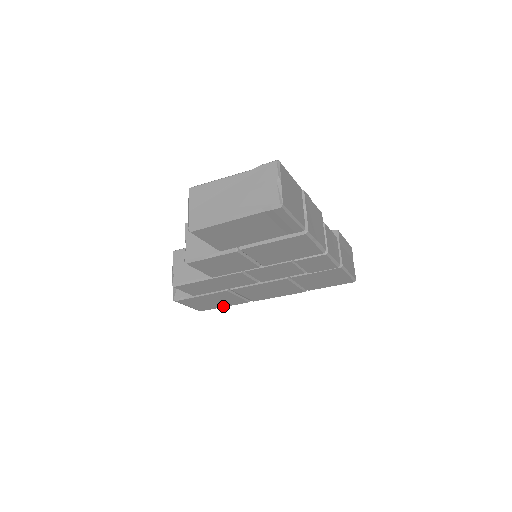
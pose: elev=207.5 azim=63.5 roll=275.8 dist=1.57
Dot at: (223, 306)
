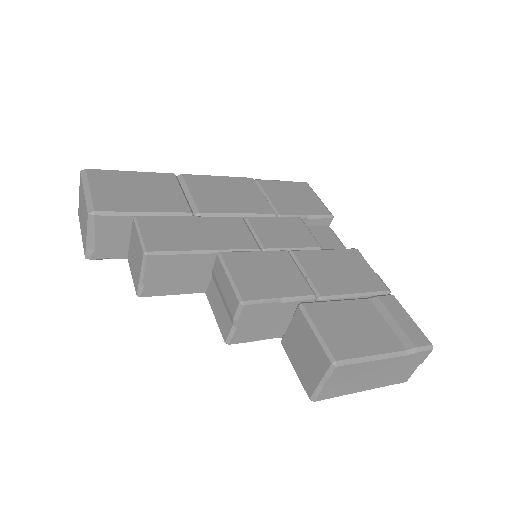
Dot at: occluded
